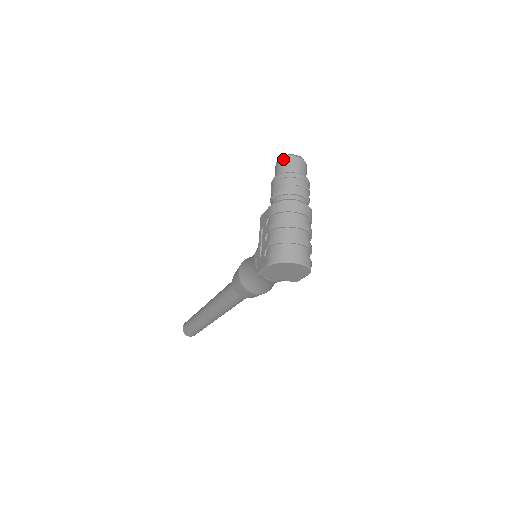
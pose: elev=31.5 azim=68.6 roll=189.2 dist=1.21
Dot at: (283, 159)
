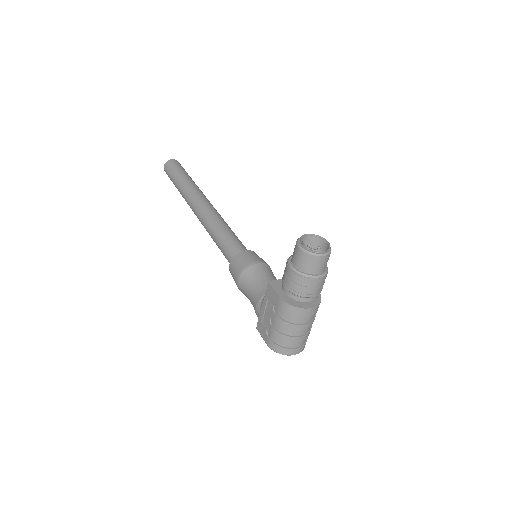
Dot at: (306, 256)
